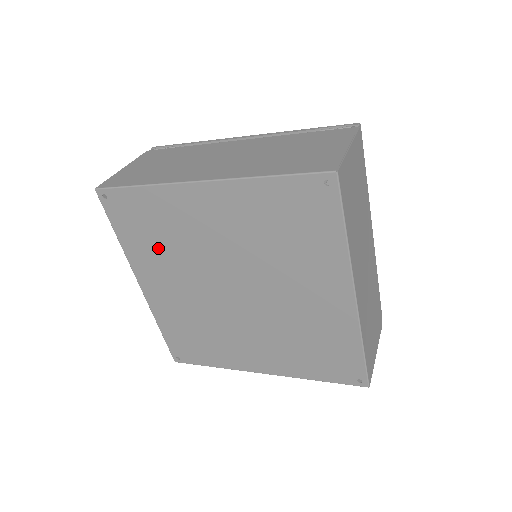
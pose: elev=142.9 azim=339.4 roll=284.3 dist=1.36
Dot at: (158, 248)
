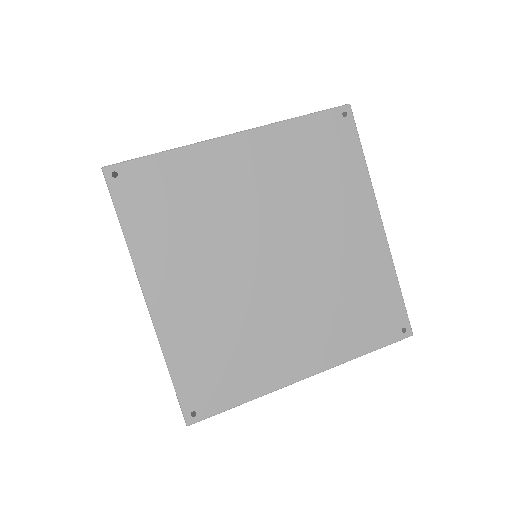
Dot at: (180, 229)
